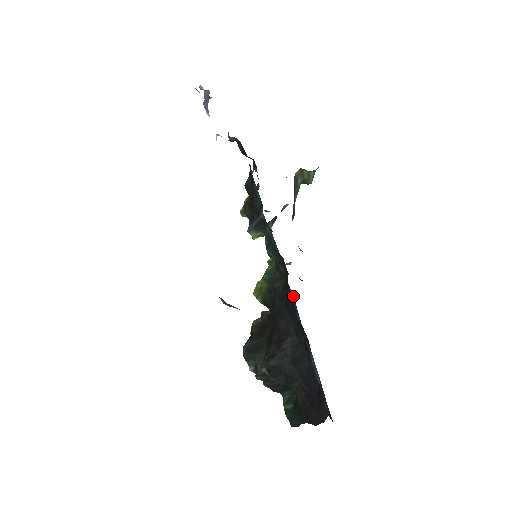
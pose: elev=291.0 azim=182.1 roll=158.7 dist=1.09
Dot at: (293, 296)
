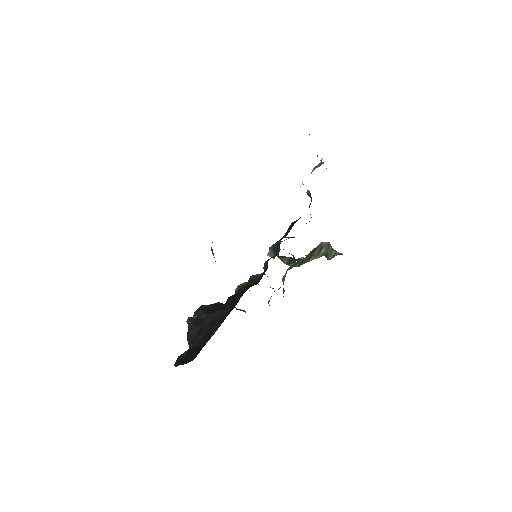
Dot at: occluded
